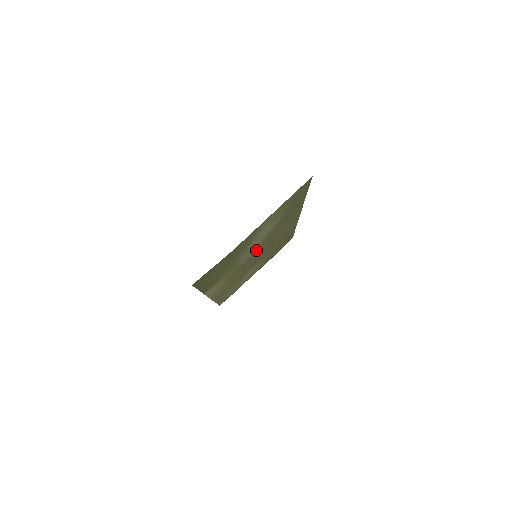
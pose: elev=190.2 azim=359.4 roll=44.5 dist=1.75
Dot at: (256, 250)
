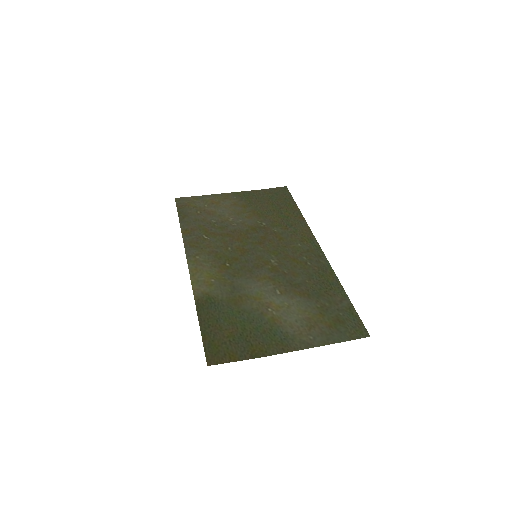
Dot at: (264, 276)
